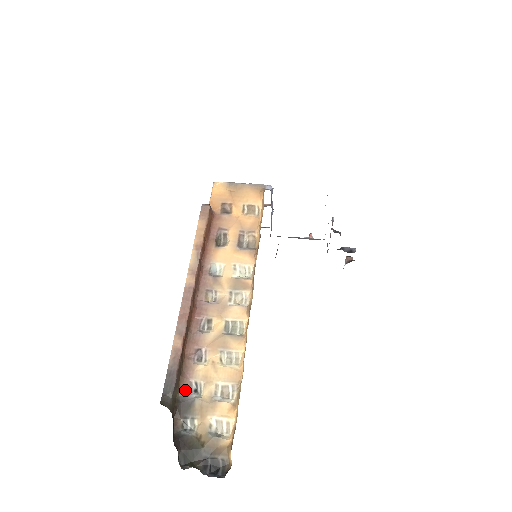
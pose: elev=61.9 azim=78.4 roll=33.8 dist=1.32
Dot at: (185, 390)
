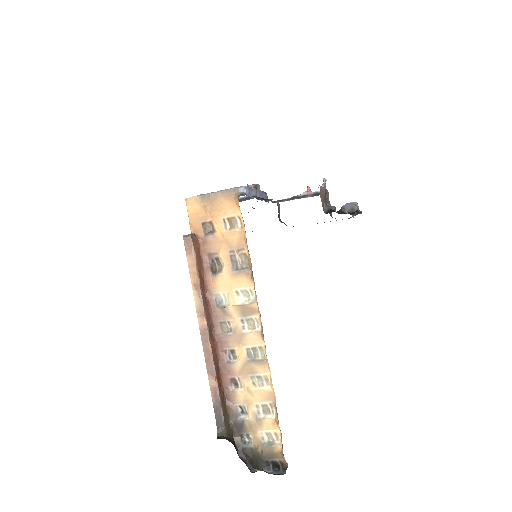
Dot at: (234, 414)
